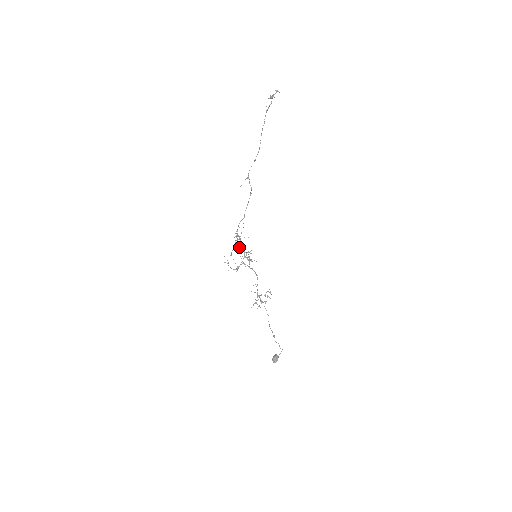
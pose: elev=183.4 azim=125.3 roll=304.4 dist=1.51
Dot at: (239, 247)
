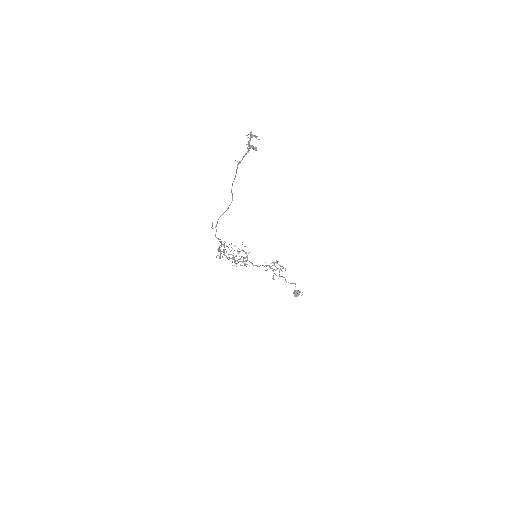
Dot at: (230, 251)
